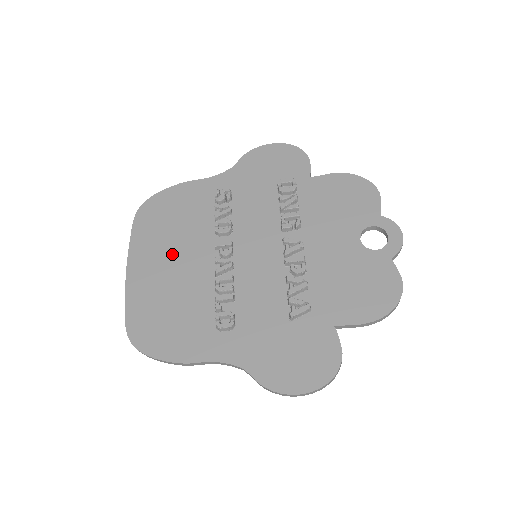
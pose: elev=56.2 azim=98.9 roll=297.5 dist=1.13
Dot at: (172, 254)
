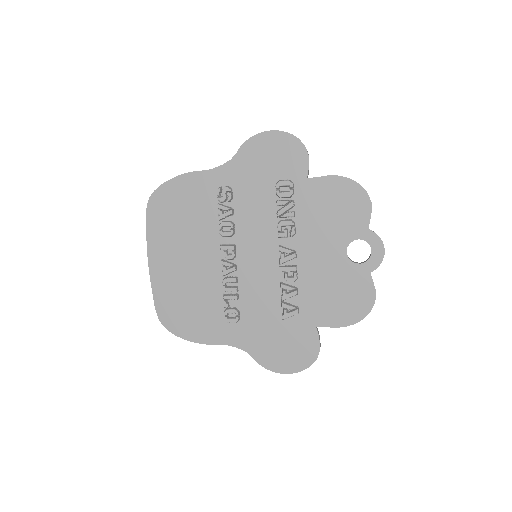
Dot at: (184, 251)
